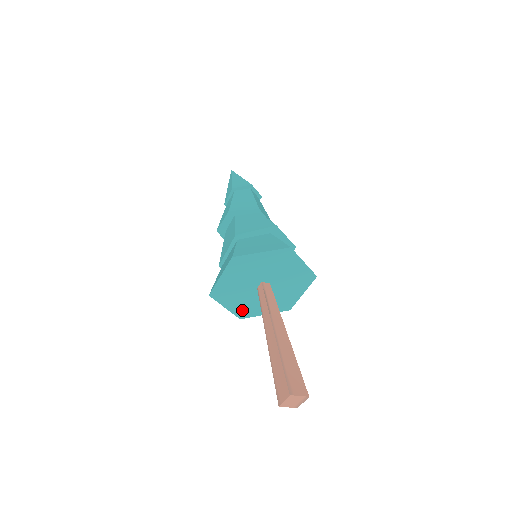
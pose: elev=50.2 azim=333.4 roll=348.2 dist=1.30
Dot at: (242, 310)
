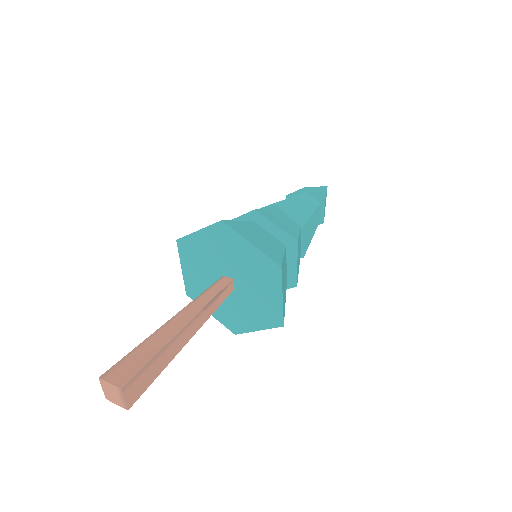
Dot at: (229, 320)
